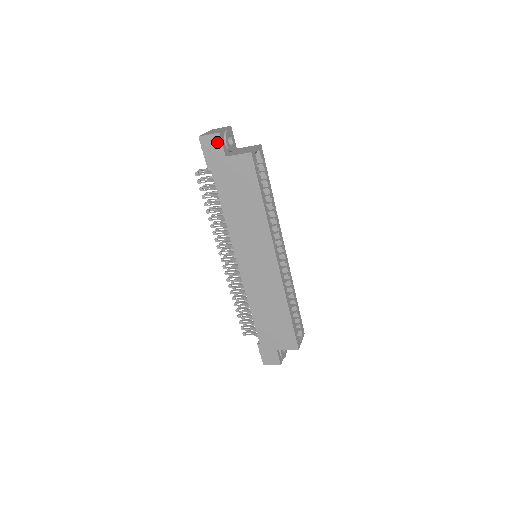
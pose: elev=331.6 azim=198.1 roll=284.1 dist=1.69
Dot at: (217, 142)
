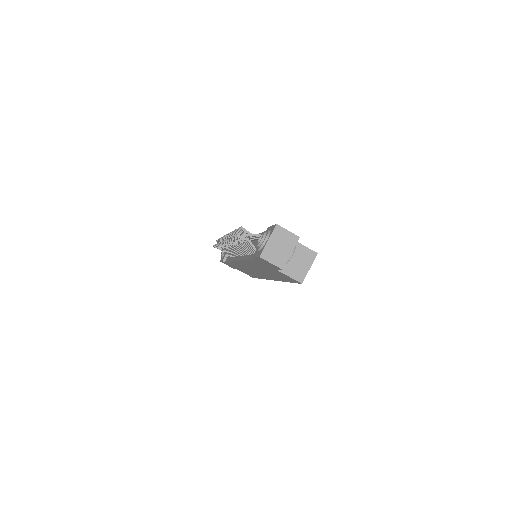
Dot at: (276, 267)
